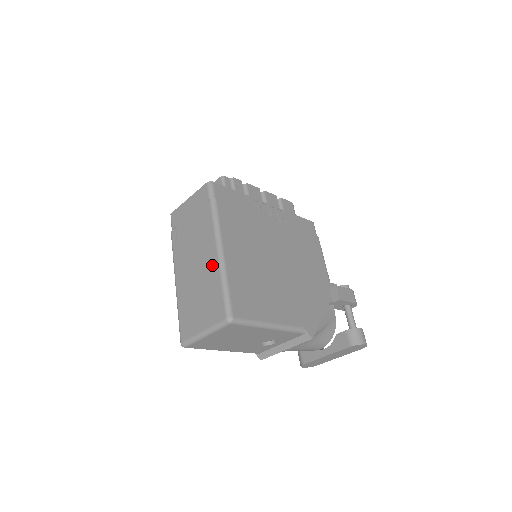
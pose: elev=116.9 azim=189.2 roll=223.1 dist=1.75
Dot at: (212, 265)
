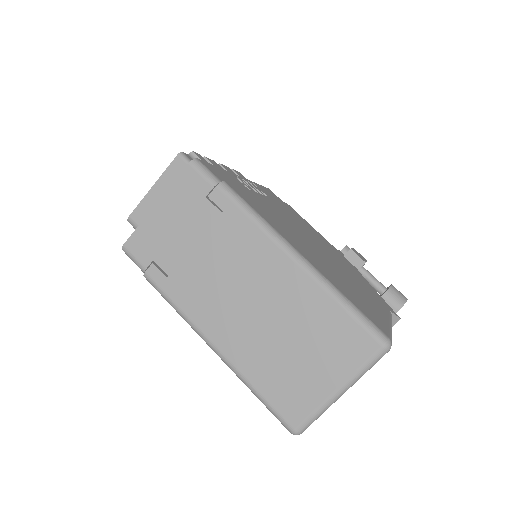
Dot at: (293, 282)
